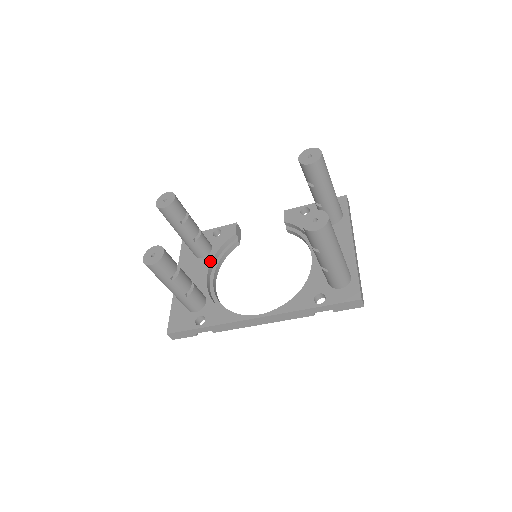
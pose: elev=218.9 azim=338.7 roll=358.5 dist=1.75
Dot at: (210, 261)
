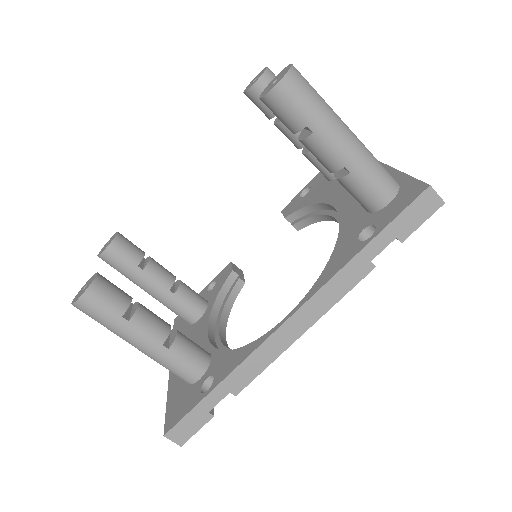
Dot at: (208, 315)
